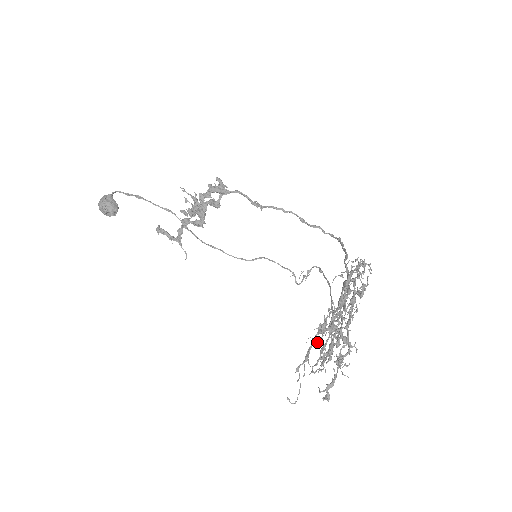
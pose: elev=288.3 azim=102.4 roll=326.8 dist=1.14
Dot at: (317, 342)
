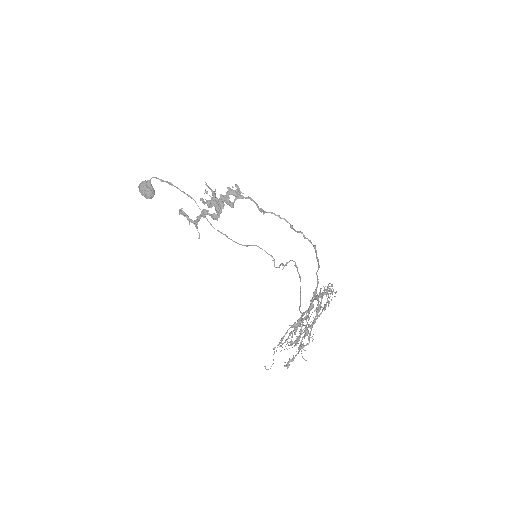
Dot at: (291, 336)
